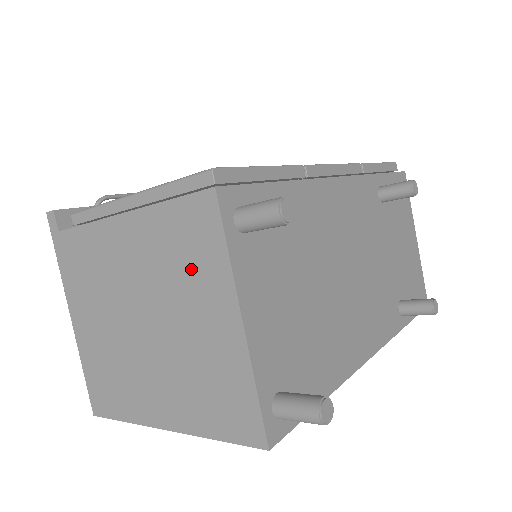
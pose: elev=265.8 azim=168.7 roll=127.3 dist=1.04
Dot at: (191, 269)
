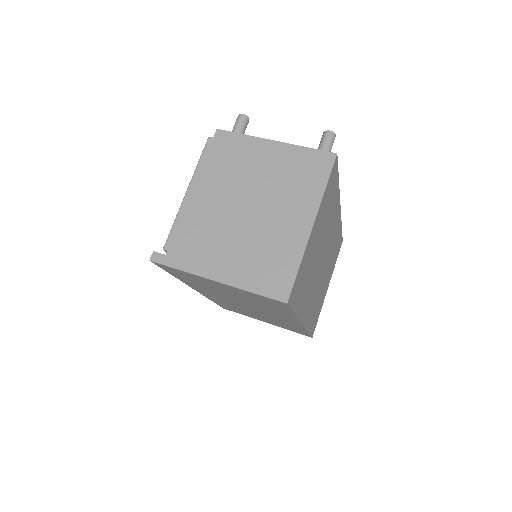
Dot at: (240, 158)
